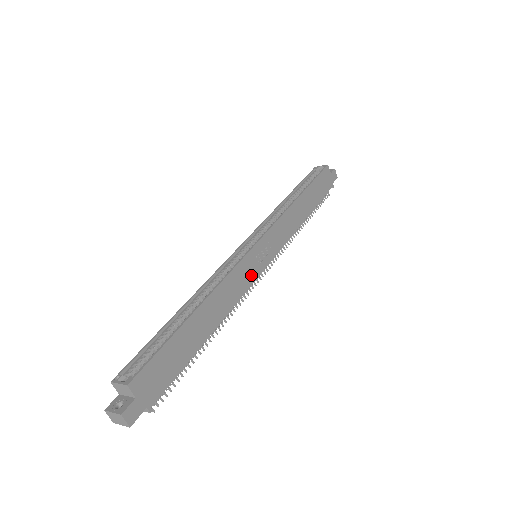
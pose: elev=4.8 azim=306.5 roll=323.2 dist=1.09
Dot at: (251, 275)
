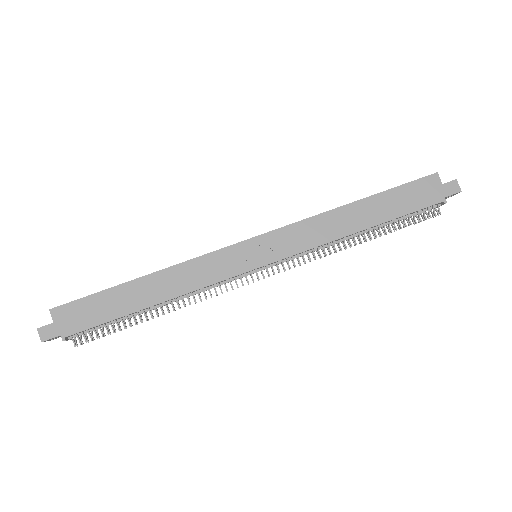
Dot at: (229, 269)
